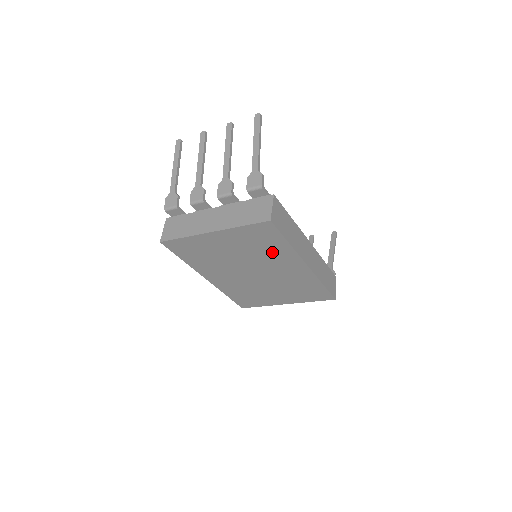
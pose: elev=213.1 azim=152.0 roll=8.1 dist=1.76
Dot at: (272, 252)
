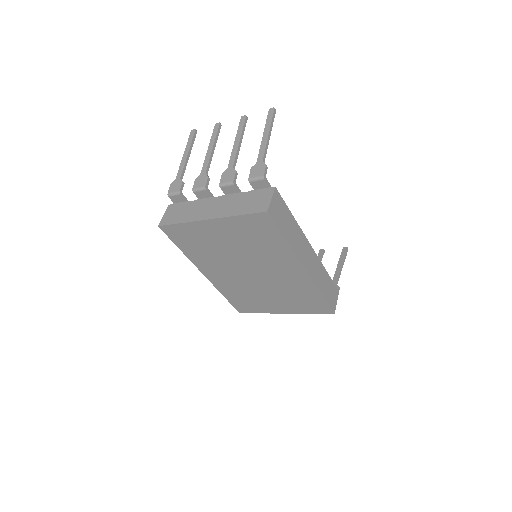
Dot at: (269, 249)
